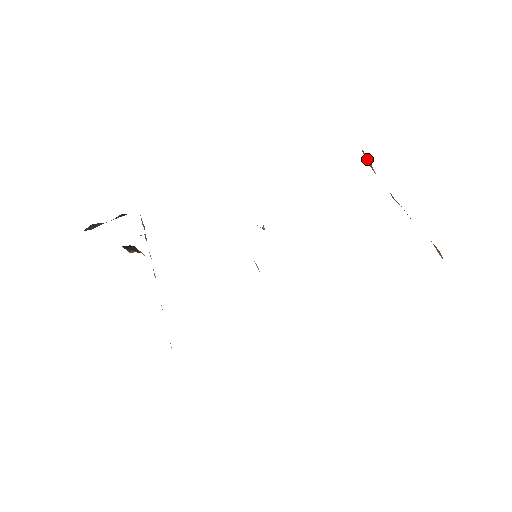
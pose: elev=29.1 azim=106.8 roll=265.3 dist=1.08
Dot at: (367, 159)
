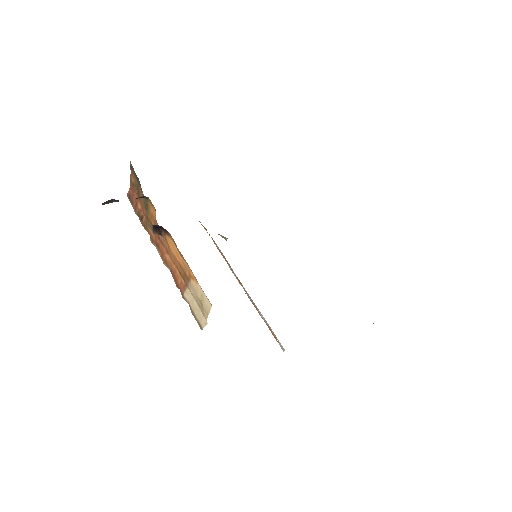
Dot at: occluded
